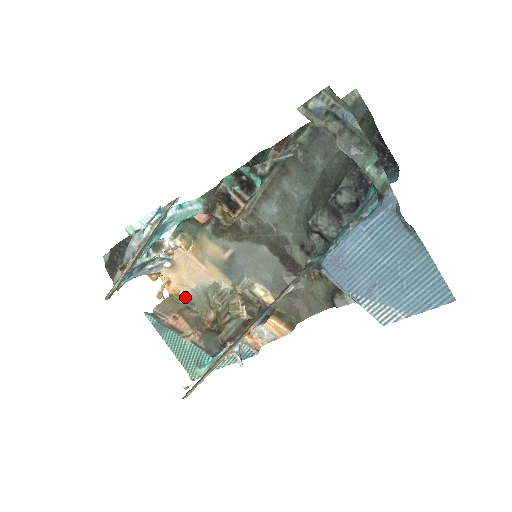
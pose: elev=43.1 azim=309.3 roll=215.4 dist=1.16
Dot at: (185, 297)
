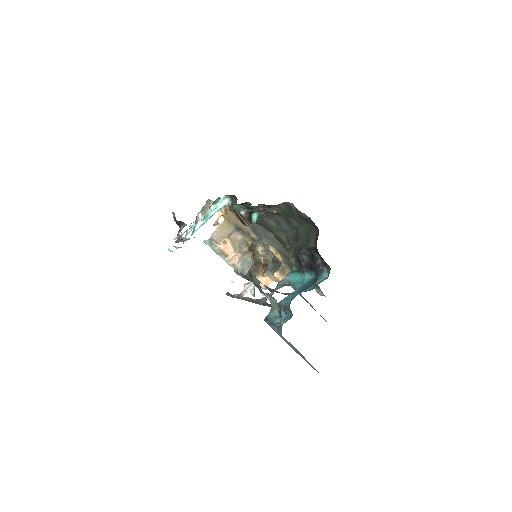
Dot at: (234, 224)
